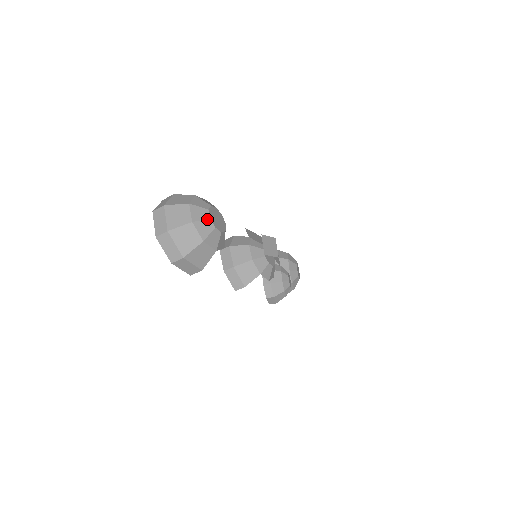
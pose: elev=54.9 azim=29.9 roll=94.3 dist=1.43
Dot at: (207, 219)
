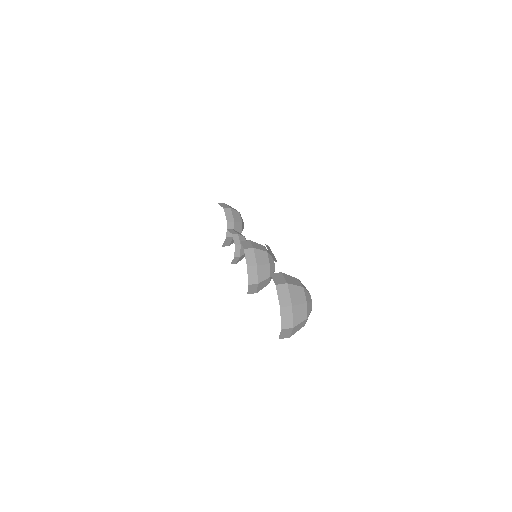
Dot at: (311, 310)
